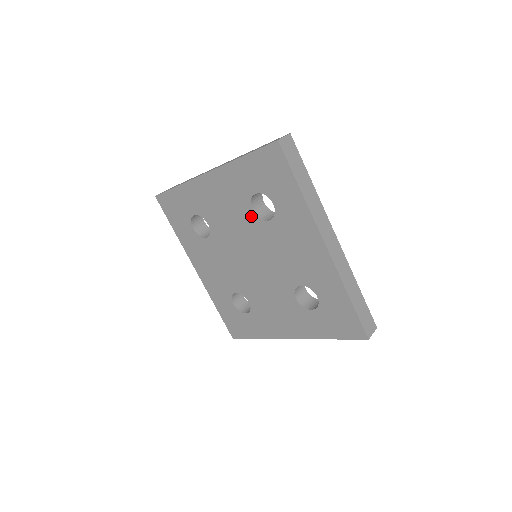
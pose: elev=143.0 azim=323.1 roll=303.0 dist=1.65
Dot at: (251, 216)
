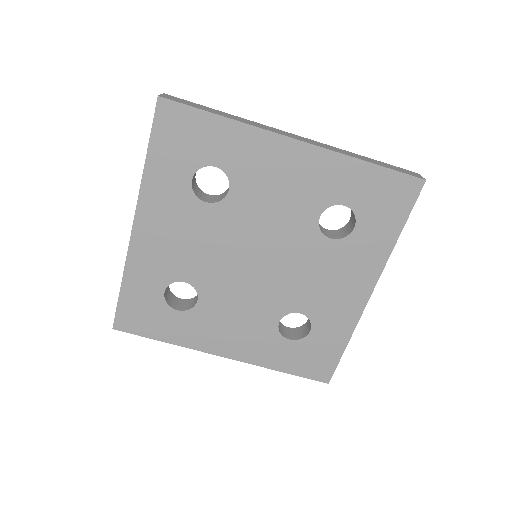
Dot at: (210, 210)
